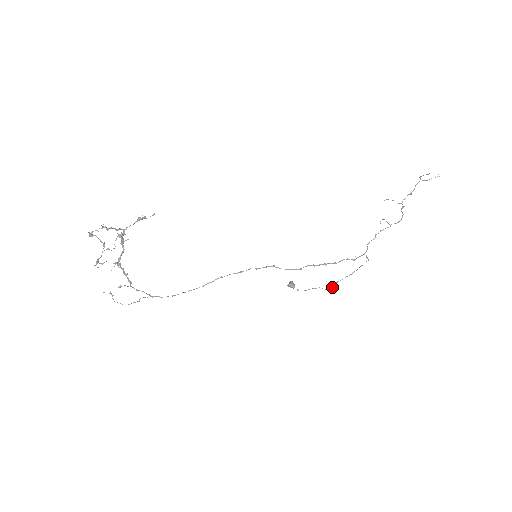
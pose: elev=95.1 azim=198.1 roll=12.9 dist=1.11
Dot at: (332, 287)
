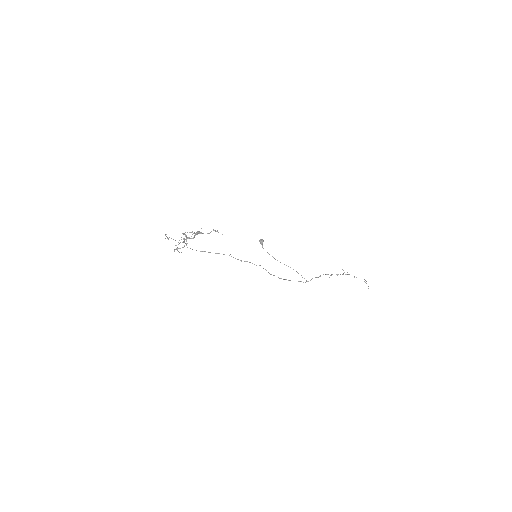
Dot at: (280, 262)
